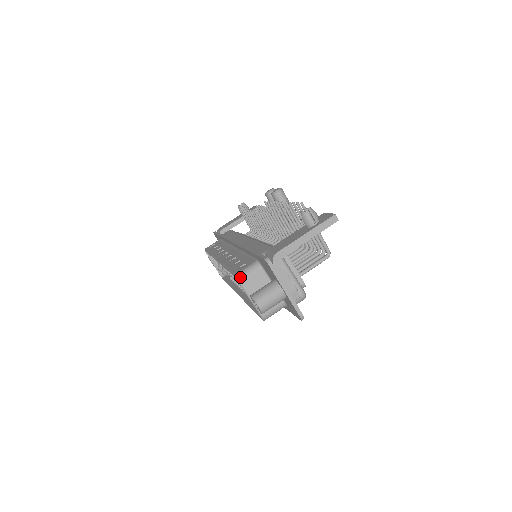
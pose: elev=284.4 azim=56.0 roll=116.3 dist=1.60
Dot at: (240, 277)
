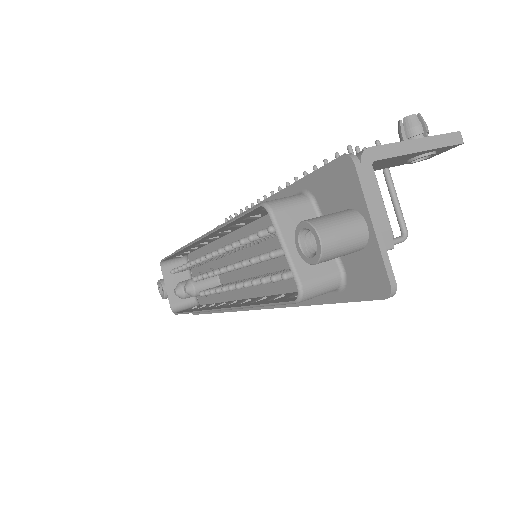
Dot at: (273, 204)
